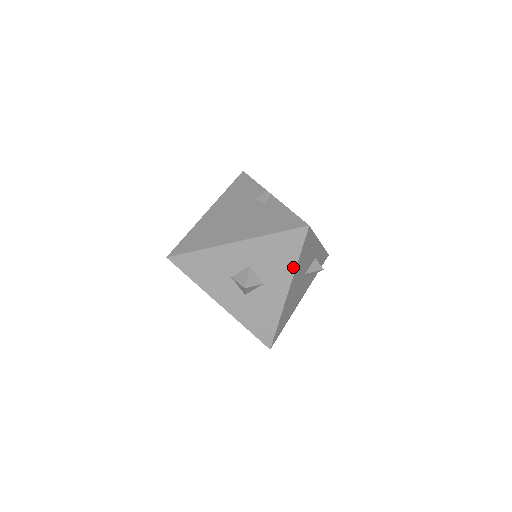
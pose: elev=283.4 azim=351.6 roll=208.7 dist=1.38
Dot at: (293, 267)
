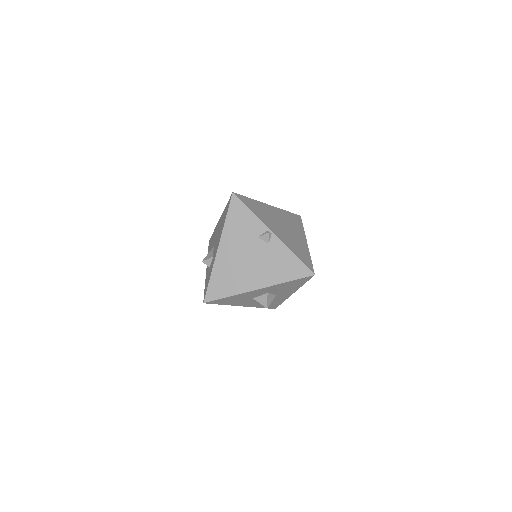
Dot at: (299, 287)
